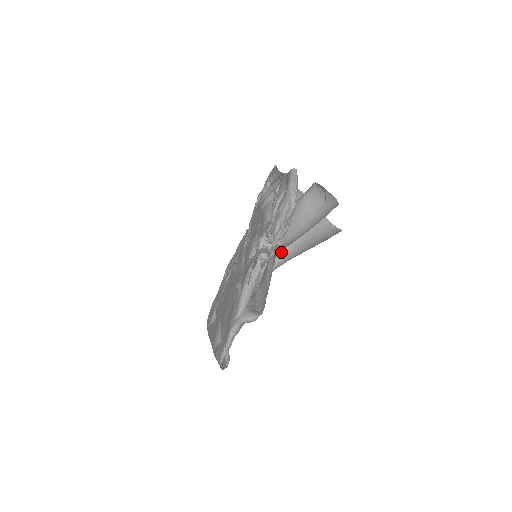
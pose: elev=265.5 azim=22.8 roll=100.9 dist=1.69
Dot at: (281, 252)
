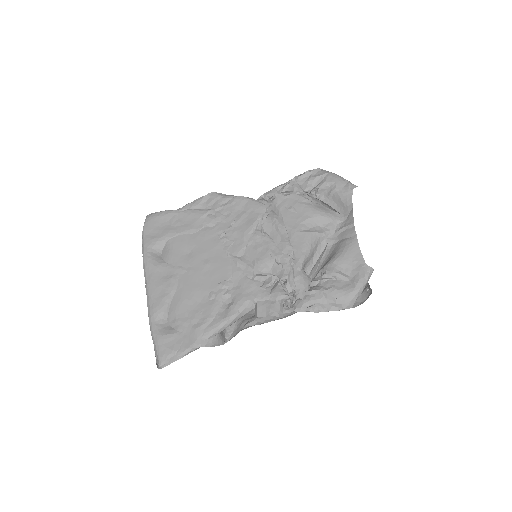
Dot at: occluded
